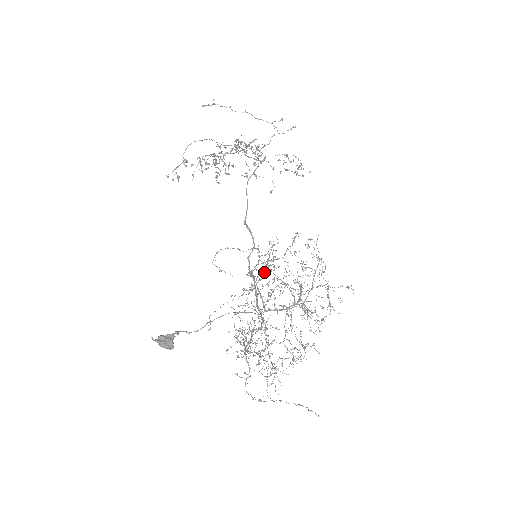
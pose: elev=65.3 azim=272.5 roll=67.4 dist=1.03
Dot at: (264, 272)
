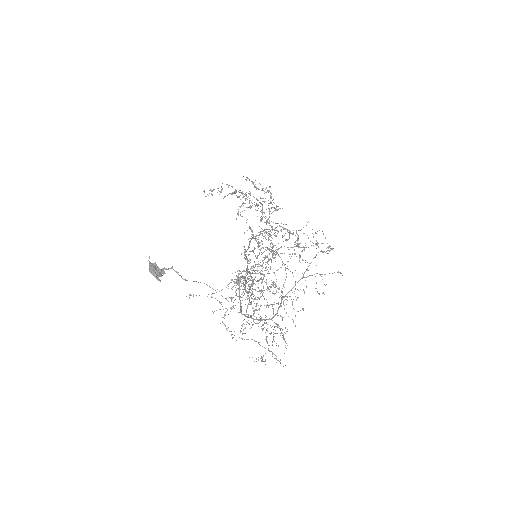
Dot at: occluded
